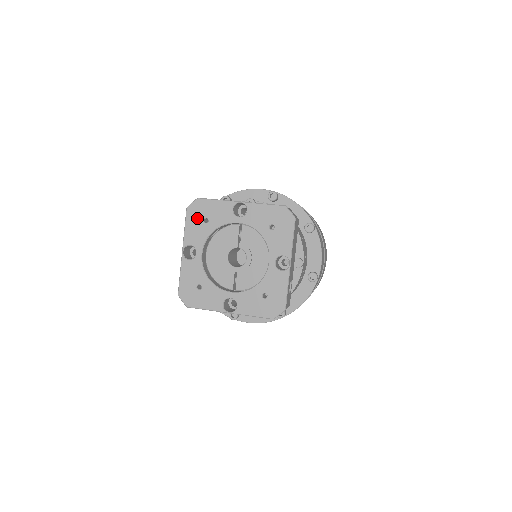
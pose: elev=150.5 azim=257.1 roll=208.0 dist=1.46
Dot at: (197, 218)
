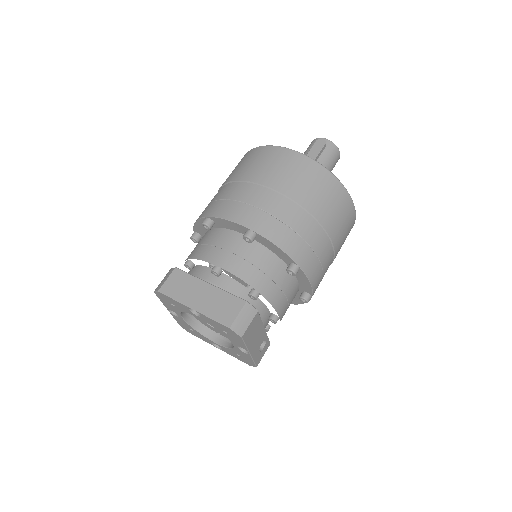
Dot at: (165, 301)
